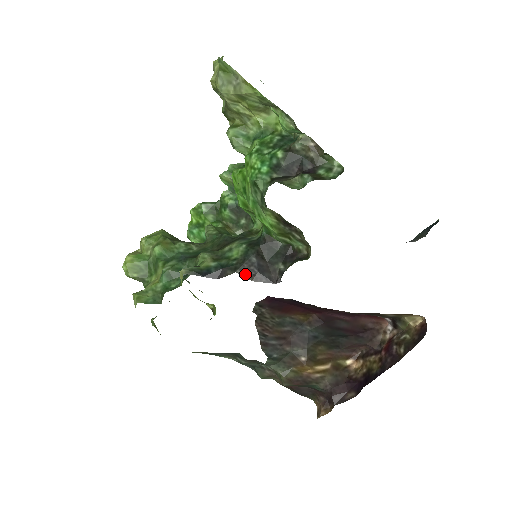
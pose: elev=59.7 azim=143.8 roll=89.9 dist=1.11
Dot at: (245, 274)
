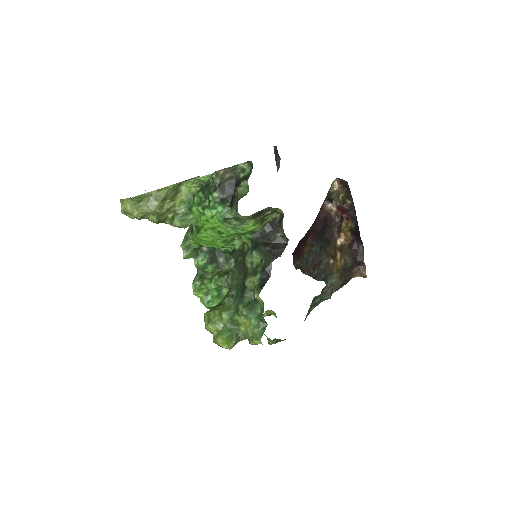
Dot at: (275, 258)
